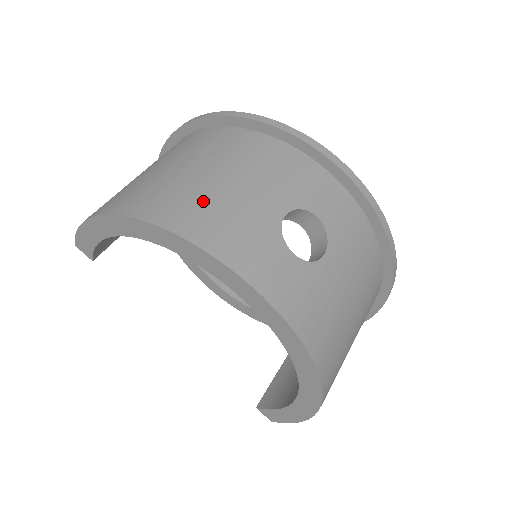
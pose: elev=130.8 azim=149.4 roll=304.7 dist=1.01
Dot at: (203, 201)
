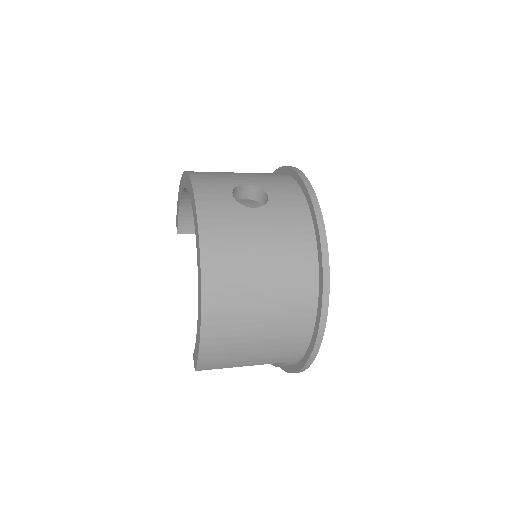
Dot at: (215, 172)
